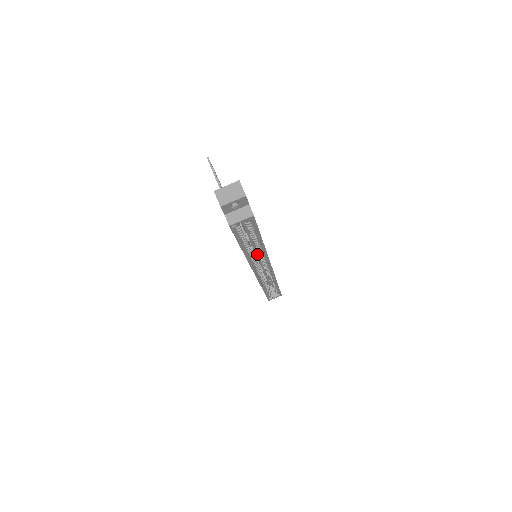
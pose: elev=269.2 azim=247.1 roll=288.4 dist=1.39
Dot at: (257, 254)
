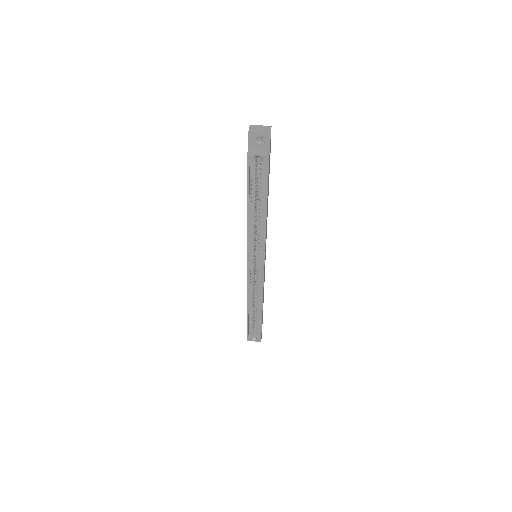
Dot at: occluded
